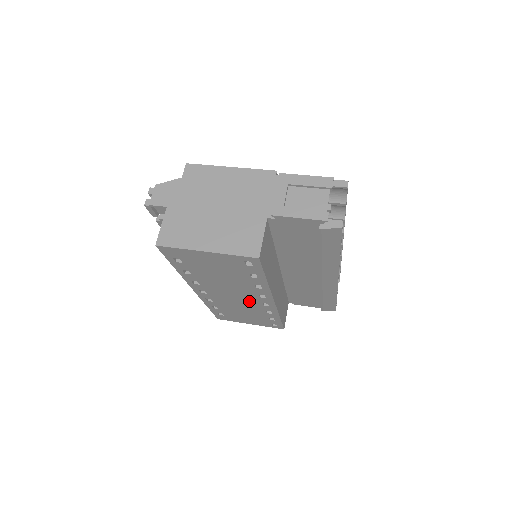
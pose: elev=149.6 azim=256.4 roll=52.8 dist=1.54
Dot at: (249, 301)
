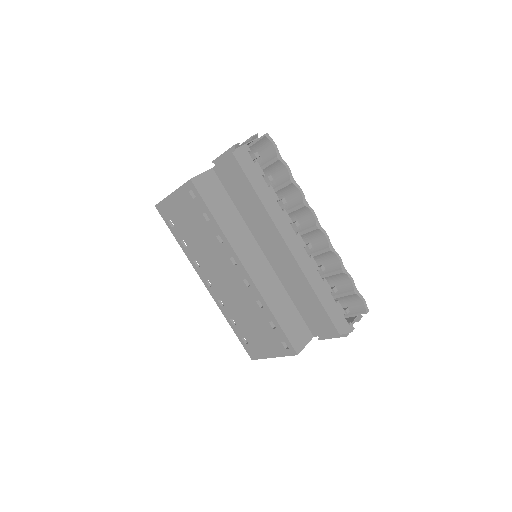
Dot at: (236, 283)
